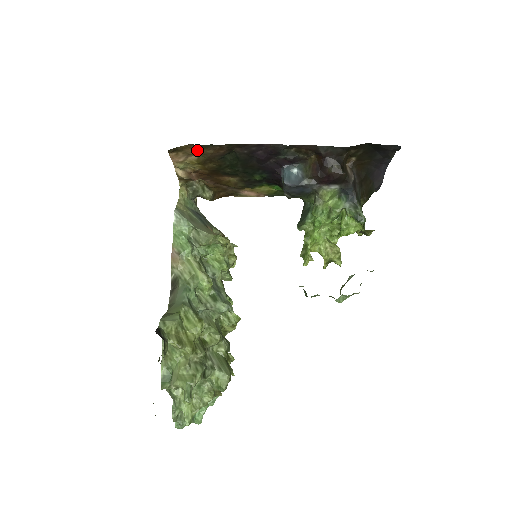
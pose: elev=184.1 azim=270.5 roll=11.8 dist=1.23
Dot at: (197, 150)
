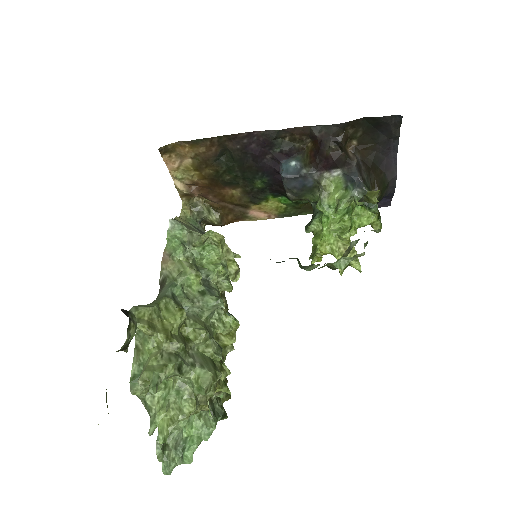
Dot at: (189, 149)
